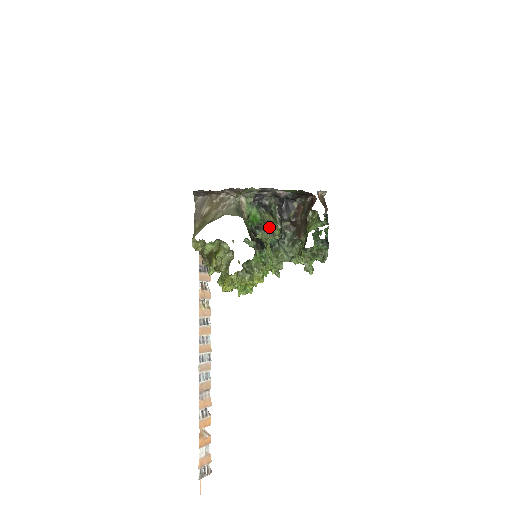
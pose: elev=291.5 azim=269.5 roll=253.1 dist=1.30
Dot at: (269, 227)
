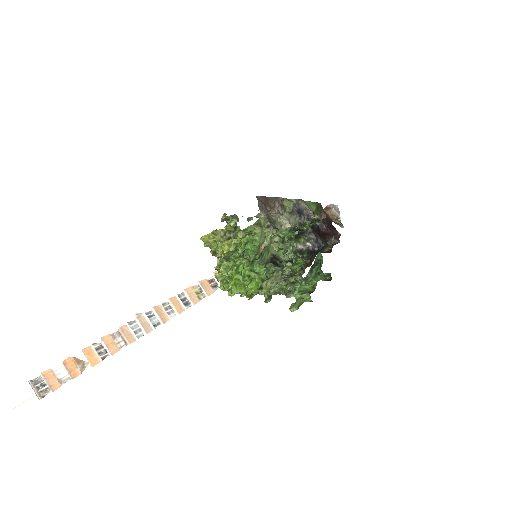
Dot at: occluded
